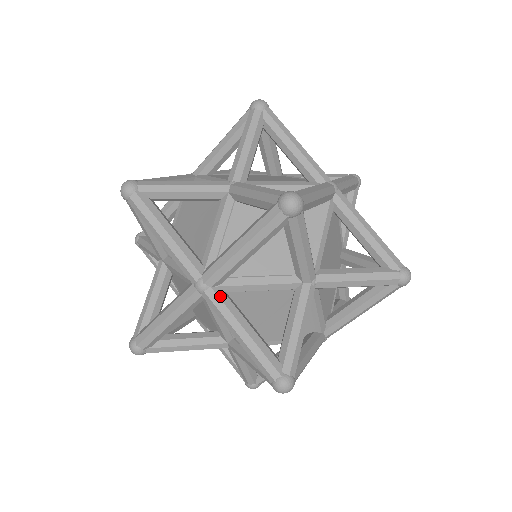
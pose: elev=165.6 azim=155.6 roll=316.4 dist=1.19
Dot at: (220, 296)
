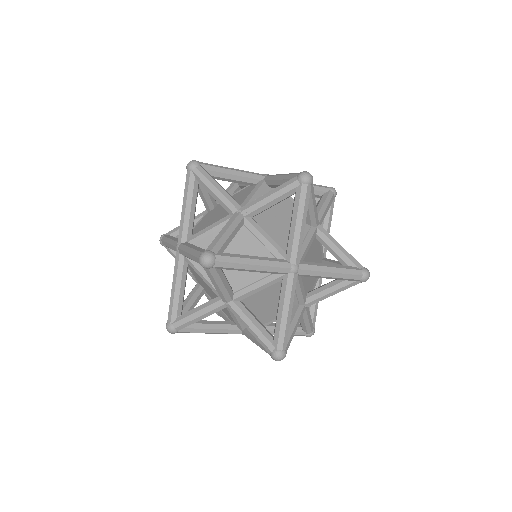
Dot at: occluded
